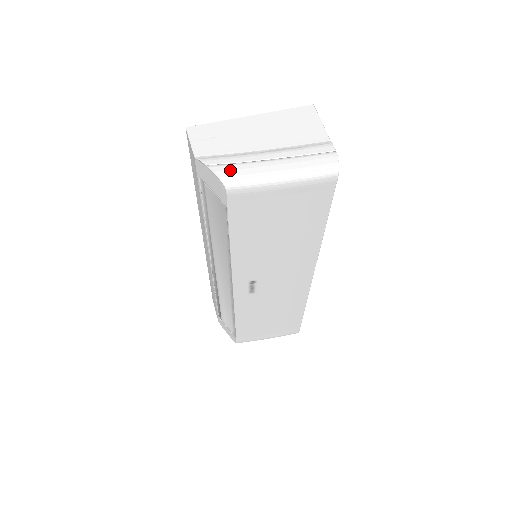
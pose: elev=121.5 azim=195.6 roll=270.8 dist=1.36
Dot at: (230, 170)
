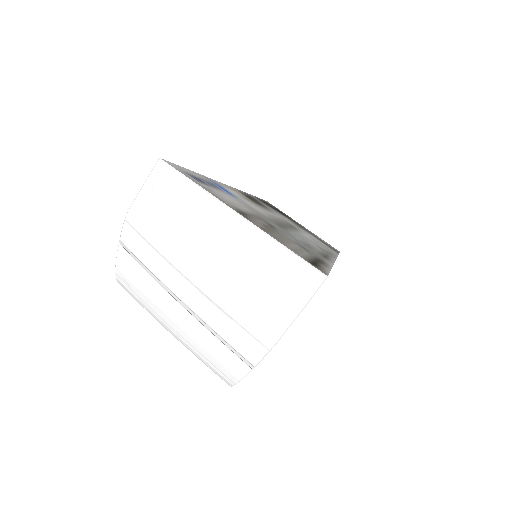
Dot at: (132, 271)
